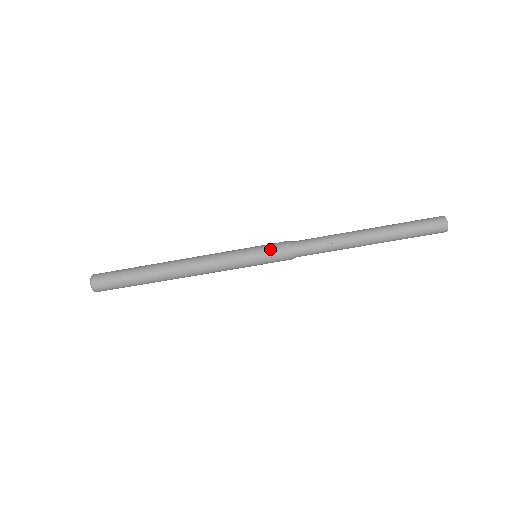
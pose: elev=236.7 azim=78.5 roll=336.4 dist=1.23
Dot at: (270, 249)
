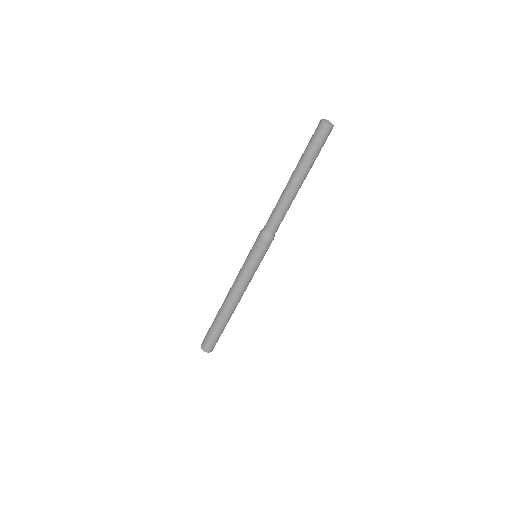
Dot at: (254, 243)
